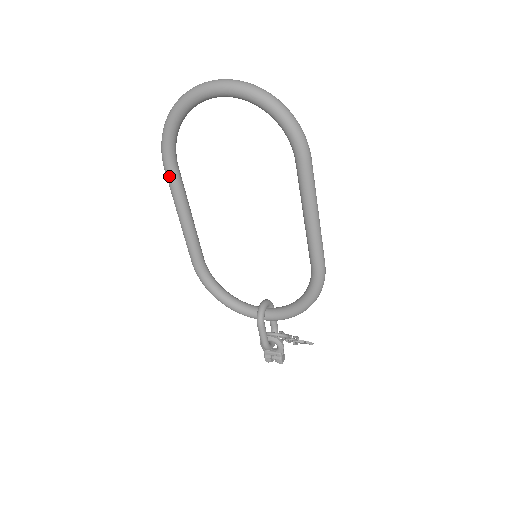
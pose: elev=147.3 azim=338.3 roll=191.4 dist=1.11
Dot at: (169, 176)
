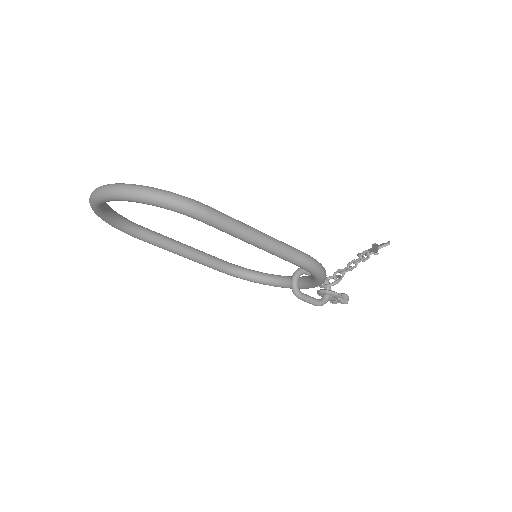
Dot at: occluded
